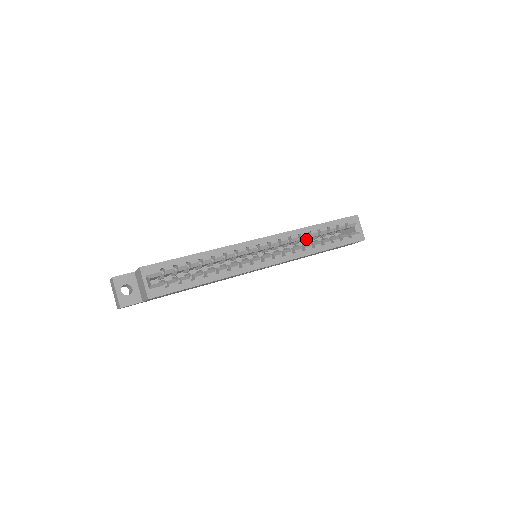
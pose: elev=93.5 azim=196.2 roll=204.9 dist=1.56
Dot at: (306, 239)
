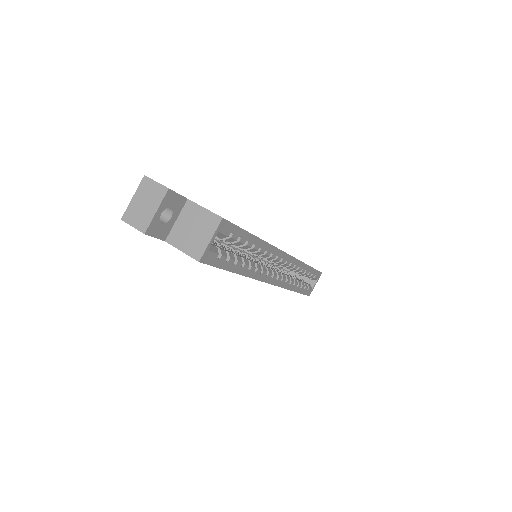
Dot at: occluded
